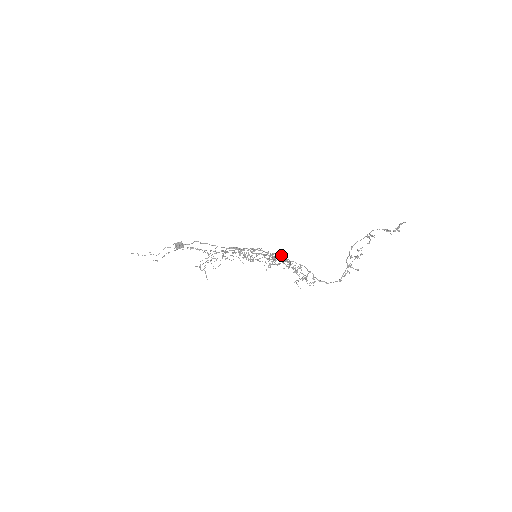
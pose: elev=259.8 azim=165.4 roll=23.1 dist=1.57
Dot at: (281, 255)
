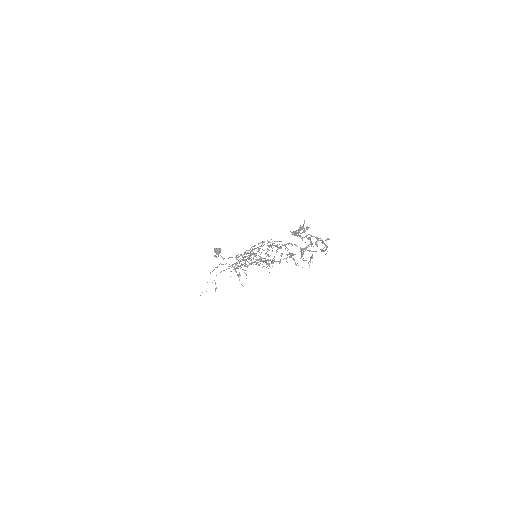
Dot at: occluded
